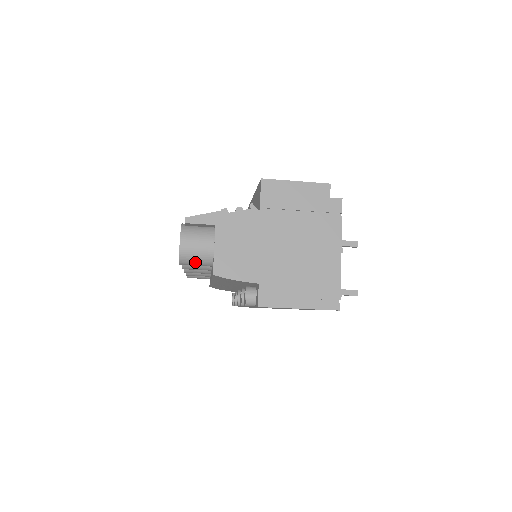
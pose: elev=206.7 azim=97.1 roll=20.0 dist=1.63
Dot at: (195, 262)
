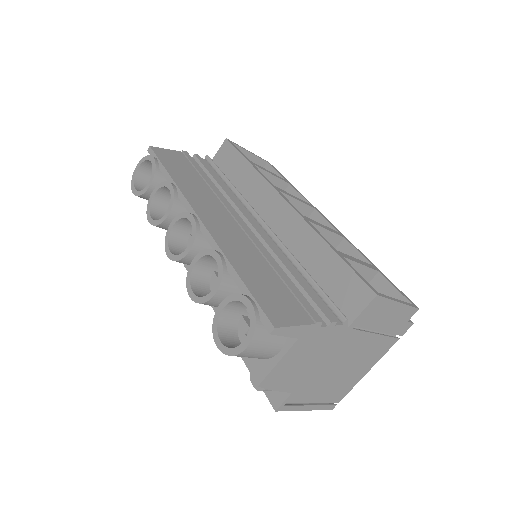
Dot at: occluded
